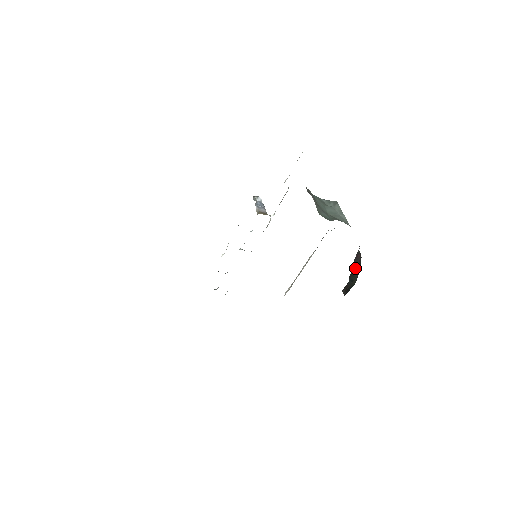
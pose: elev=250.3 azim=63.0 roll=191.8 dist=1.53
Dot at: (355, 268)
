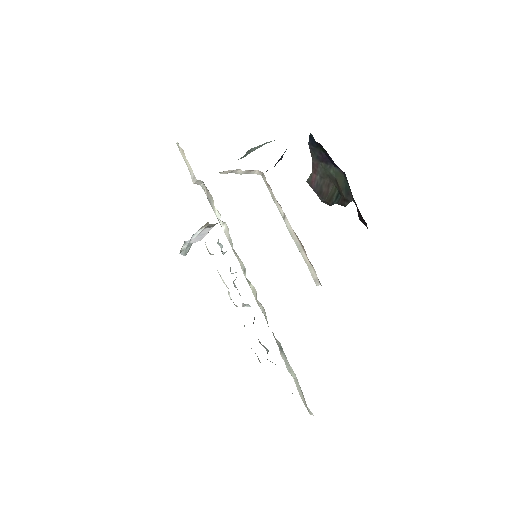
Dot at: (325, 189)
